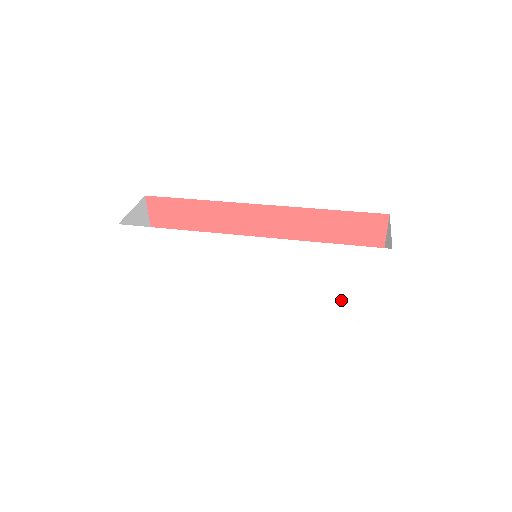
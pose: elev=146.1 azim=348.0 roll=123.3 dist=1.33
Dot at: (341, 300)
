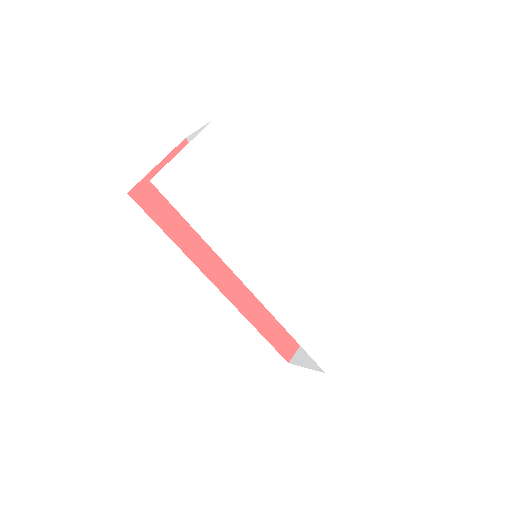
Dot at: (316, 330)
